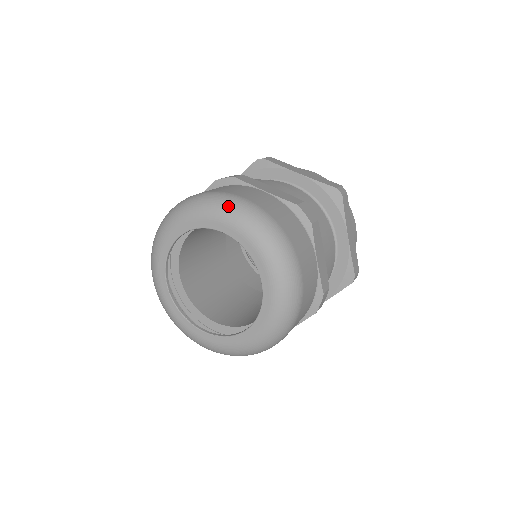
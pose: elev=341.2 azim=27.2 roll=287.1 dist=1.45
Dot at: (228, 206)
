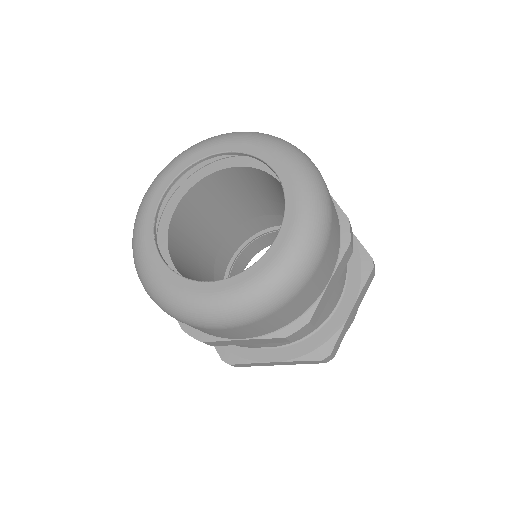
Dot at: (298, 153)
